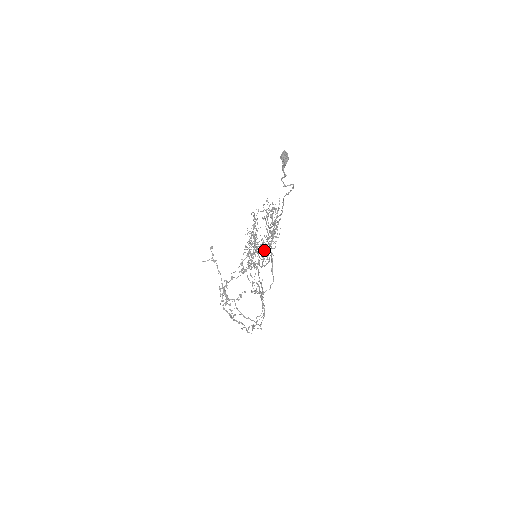
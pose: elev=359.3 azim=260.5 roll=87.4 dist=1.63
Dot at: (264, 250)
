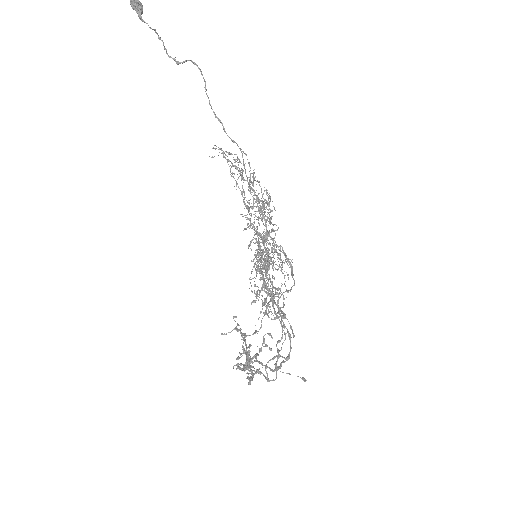
Dot at: (256, 234)
